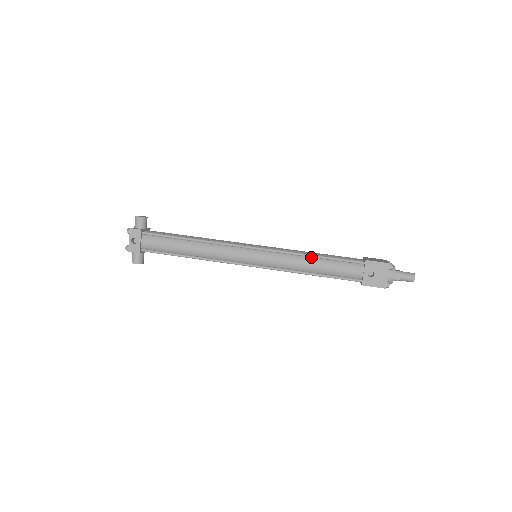
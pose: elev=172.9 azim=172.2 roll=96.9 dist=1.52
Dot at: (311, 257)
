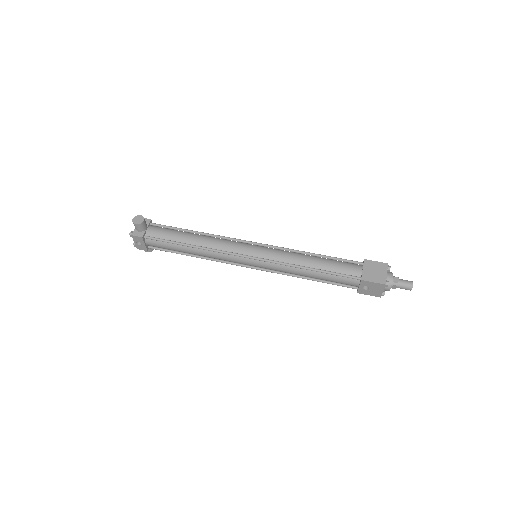
Dot at: (308, 269)
